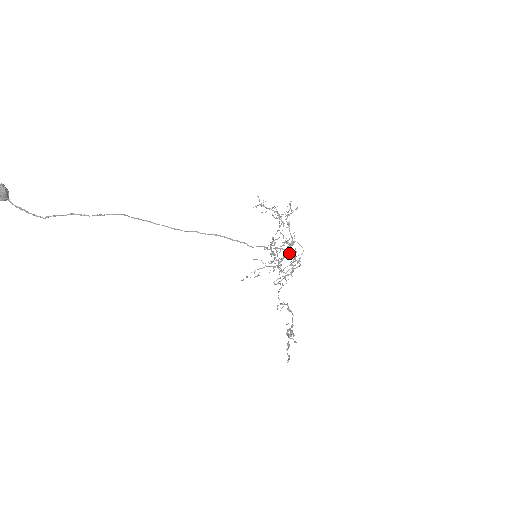
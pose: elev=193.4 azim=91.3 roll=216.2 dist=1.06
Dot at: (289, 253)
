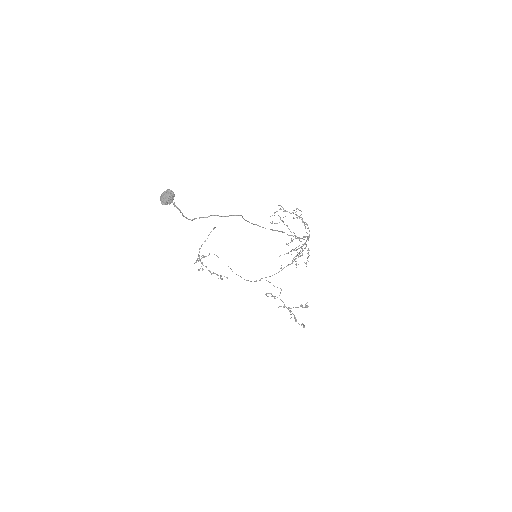
Dot at: (306, 244)
